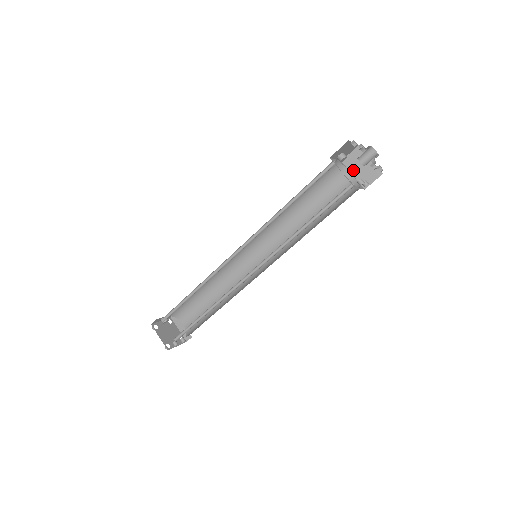
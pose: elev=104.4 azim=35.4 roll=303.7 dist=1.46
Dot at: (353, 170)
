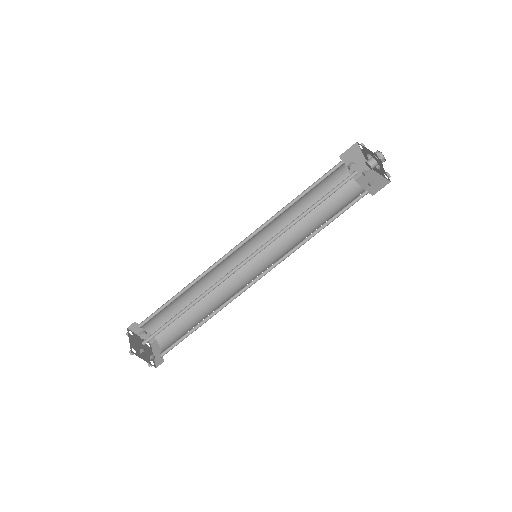
Dot at: (363, 185)
